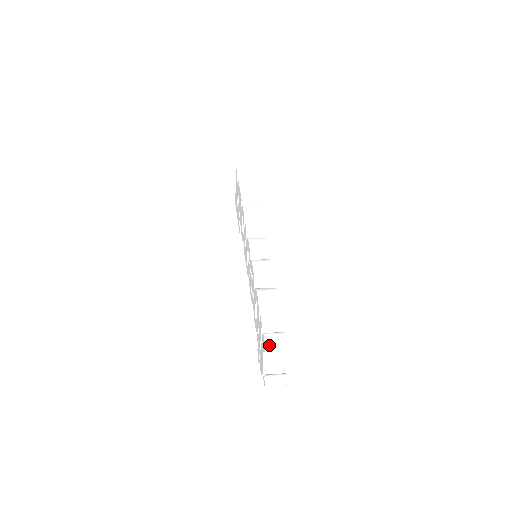
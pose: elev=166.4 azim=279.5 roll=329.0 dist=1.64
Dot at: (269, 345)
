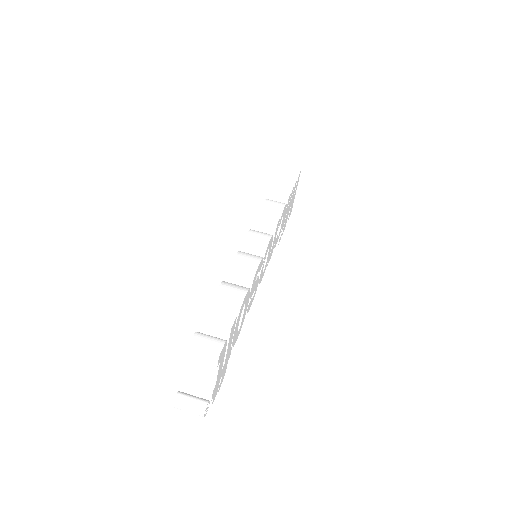
Dot at: (193, 347)
